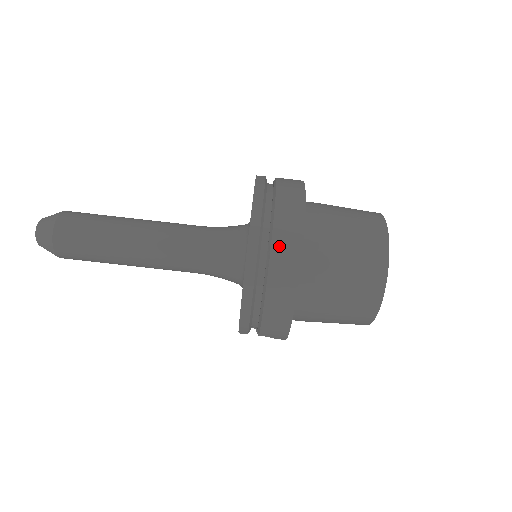
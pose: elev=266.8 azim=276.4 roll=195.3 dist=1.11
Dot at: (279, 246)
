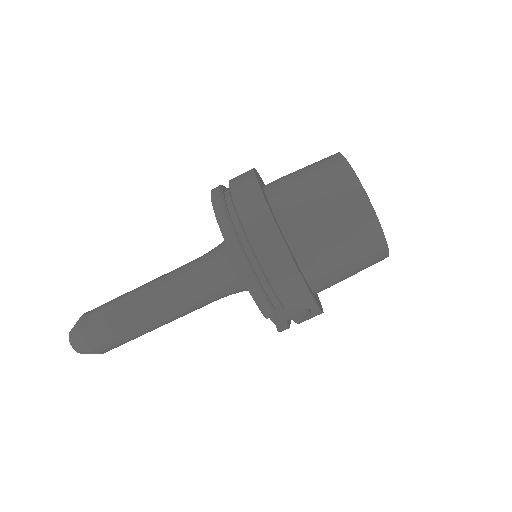
Dot at: (245, 211)
